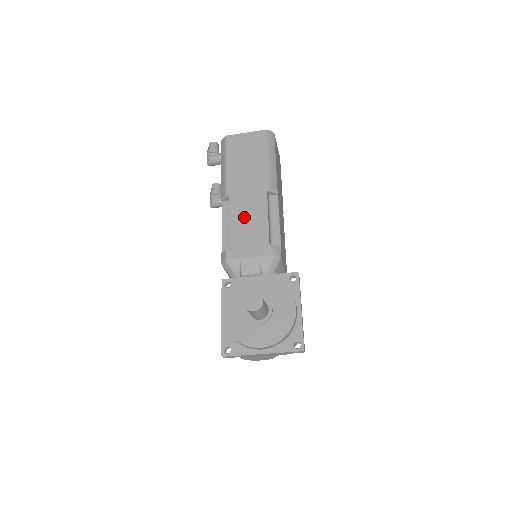
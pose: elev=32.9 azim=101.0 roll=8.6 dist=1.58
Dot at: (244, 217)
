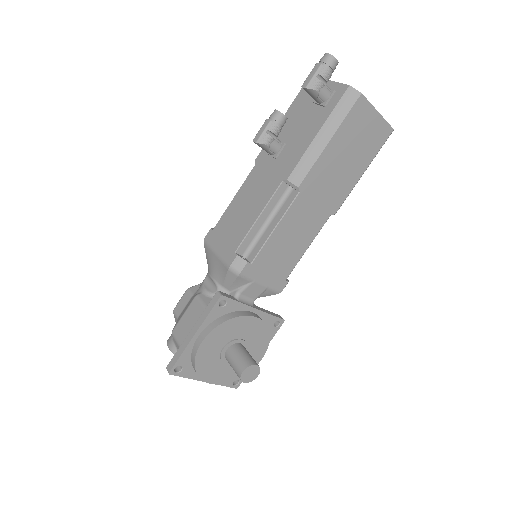
Dot at: (291, 233)
